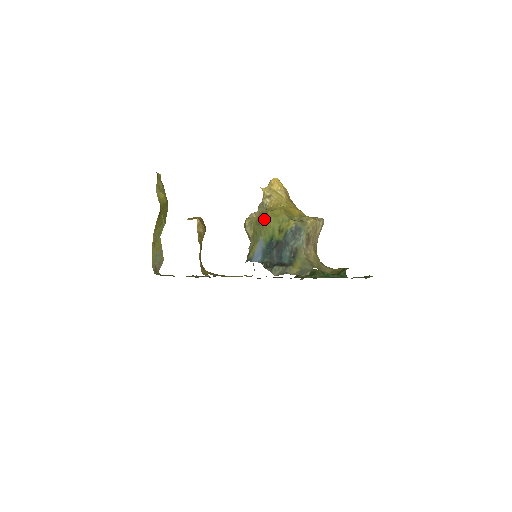
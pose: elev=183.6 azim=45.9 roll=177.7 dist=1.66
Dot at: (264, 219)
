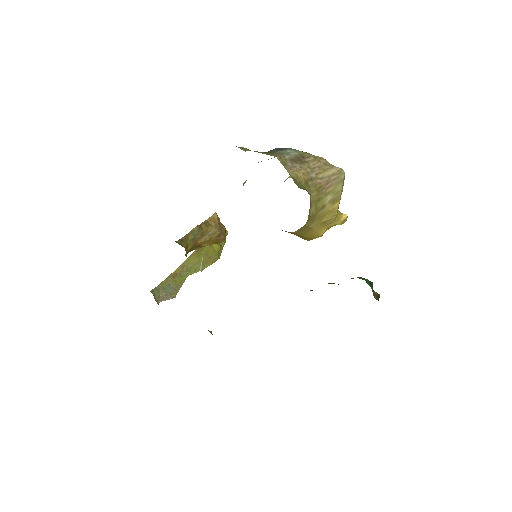
Dot at: occluded
